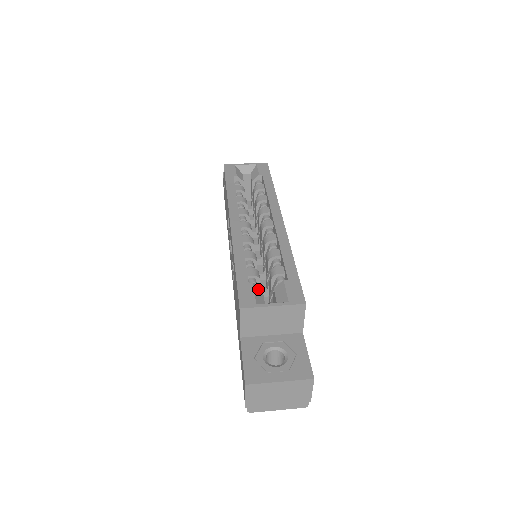
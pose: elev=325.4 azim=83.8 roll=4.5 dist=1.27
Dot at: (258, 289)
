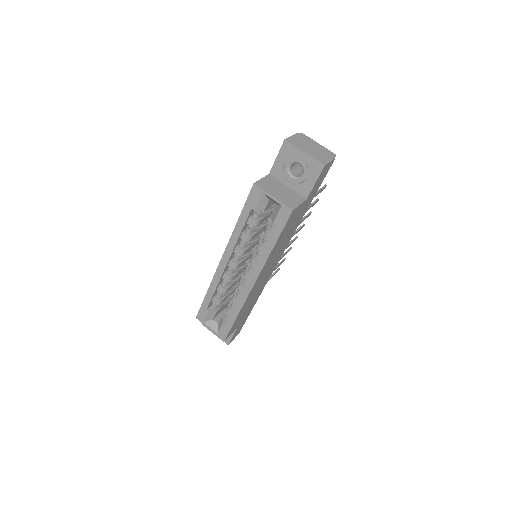
Dot at: (212, 313)
